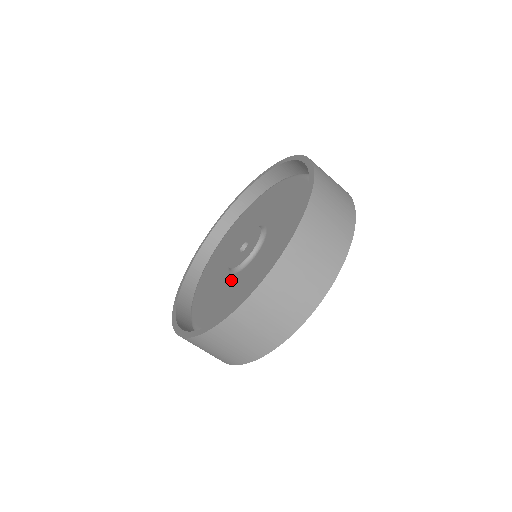
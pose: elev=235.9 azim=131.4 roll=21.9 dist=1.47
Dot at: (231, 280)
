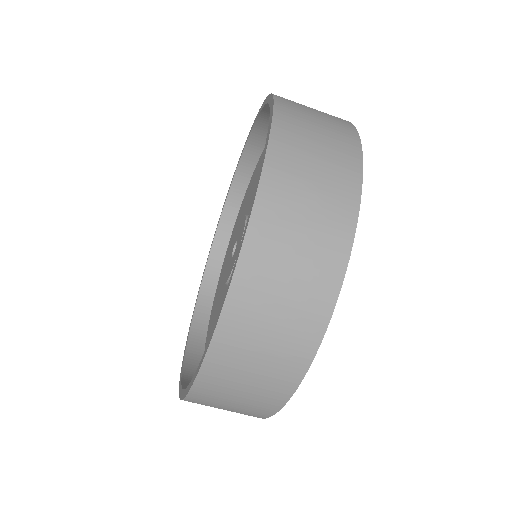
Dot at: occluded
